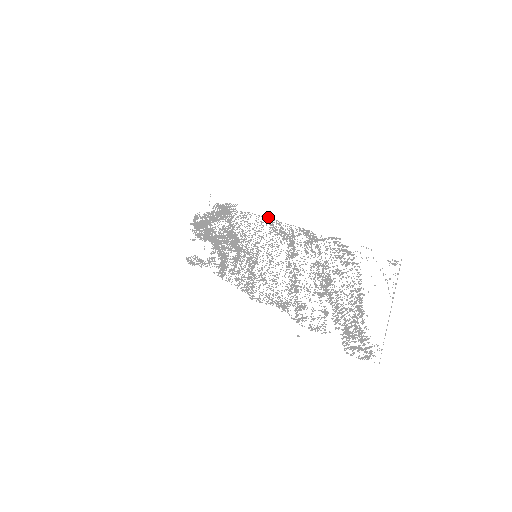
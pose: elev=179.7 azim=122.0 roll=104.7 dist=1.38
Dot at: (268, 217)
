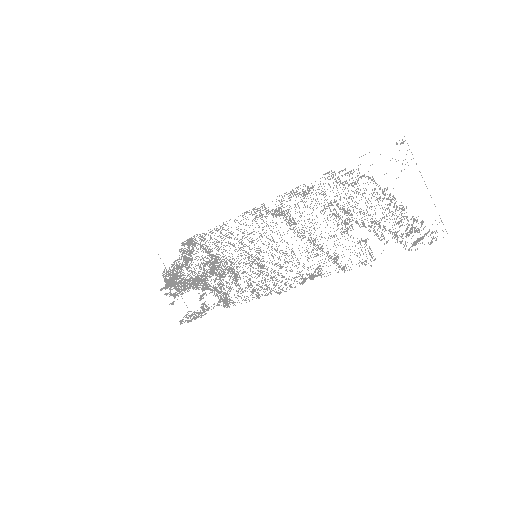
Dot at: (245, 212)
